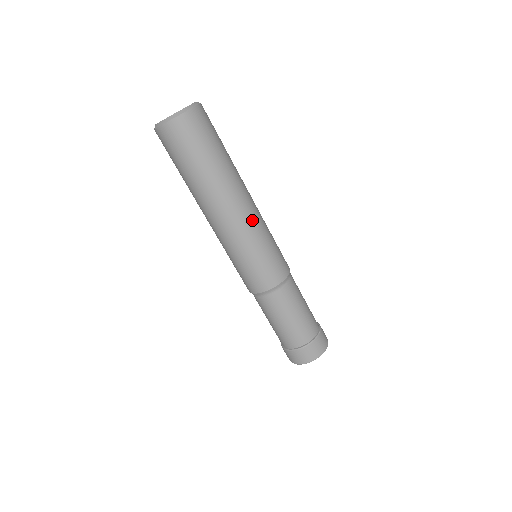
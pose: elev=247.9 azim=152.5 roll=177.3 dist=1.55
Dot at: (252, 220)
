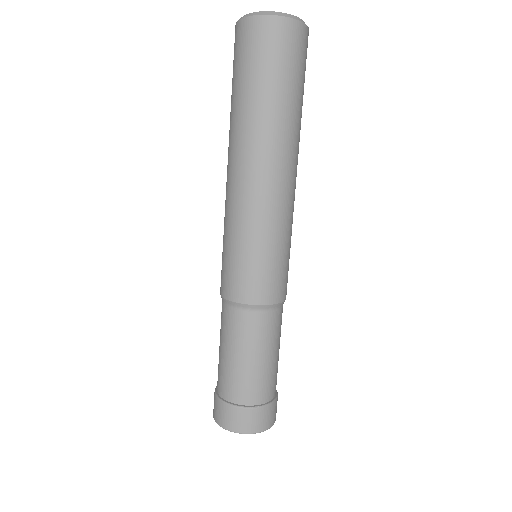
Dot at: (258, 202)
